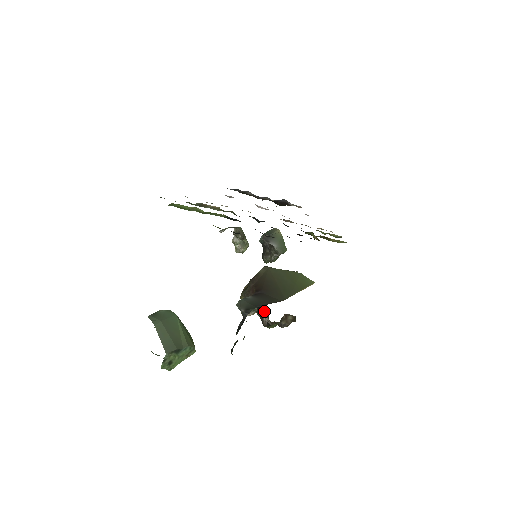
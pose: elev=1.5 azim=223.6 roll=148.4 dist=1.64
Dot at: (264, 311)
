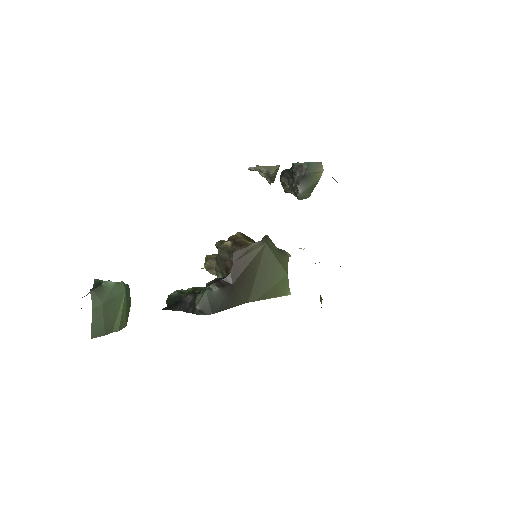
Dot at: occluded
